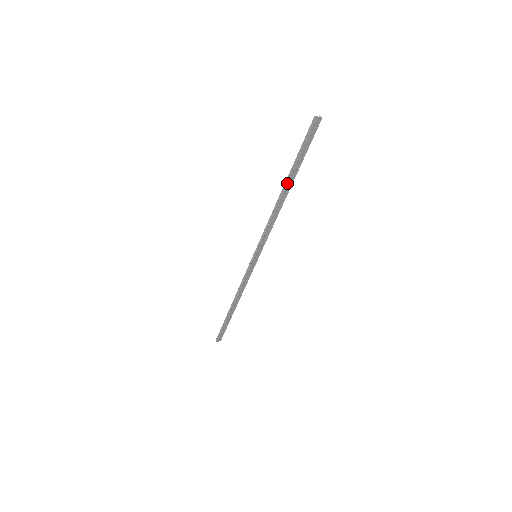
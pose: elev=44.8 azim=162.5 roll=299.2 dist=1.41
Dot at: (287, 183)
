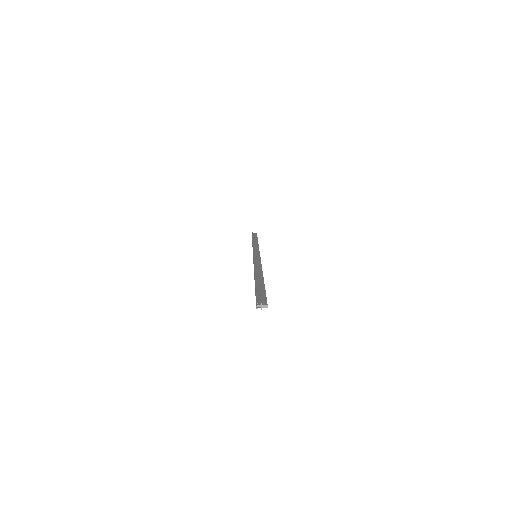
Dot at: occluded
